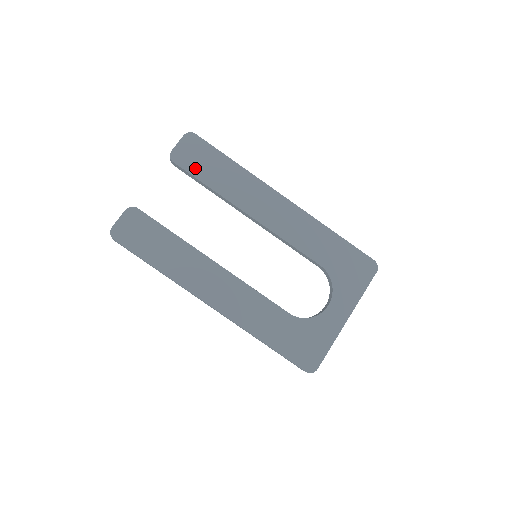
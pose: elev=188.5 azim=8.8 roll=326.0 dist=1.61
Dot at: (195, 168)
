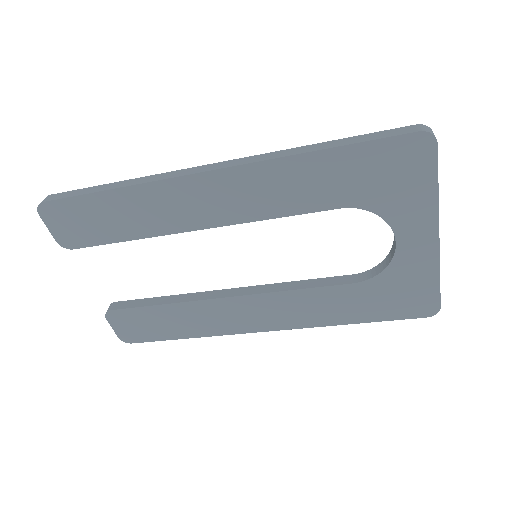
Dot at: (94, 236)
